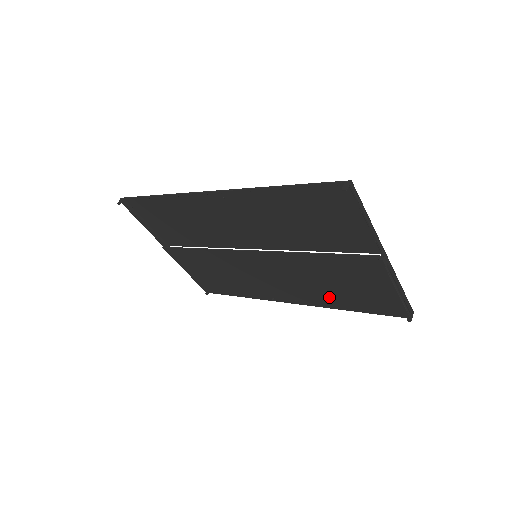
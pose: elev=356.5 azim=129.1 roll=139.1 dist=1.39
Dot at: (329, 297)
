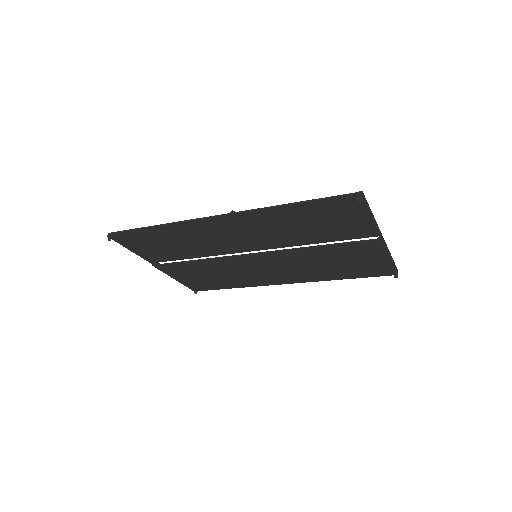
Dot at: (324, 273)
